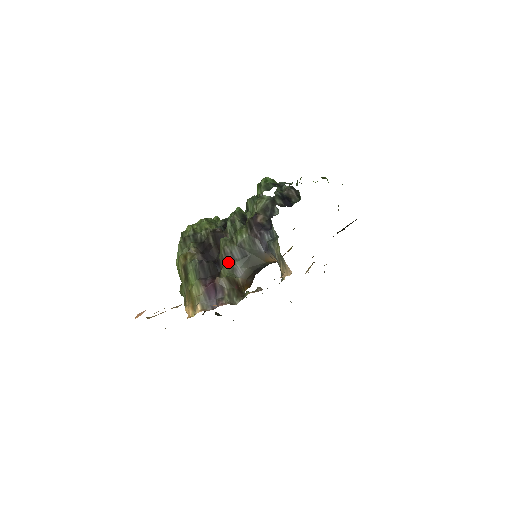
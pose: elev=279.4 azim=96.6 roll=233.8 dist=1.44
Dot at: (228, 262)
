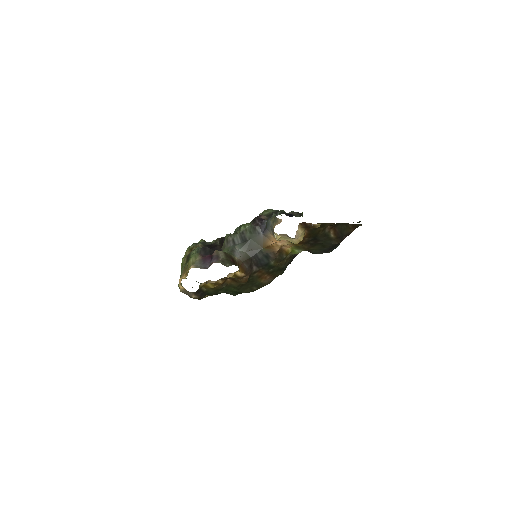
Dot at: (229, 247)
